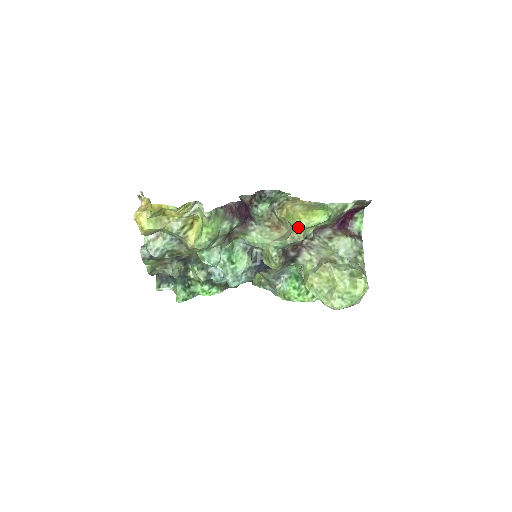
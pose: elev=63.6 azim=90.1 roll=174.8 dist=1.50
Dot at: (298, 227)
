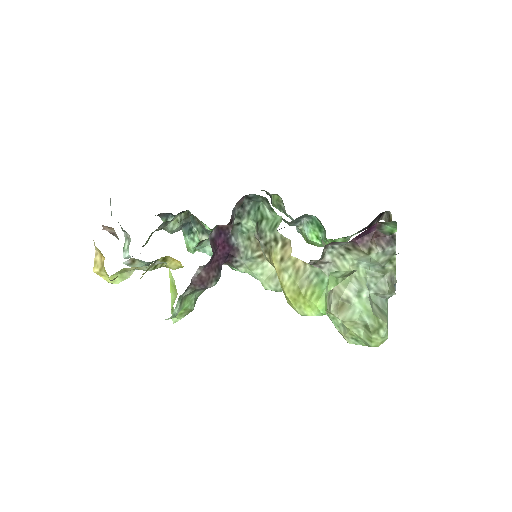
Dot at: occluded
